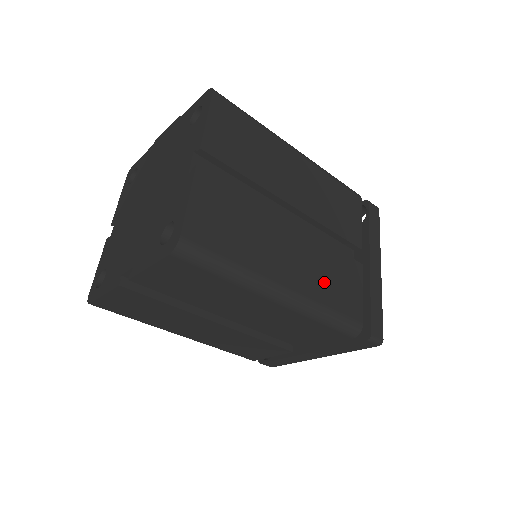
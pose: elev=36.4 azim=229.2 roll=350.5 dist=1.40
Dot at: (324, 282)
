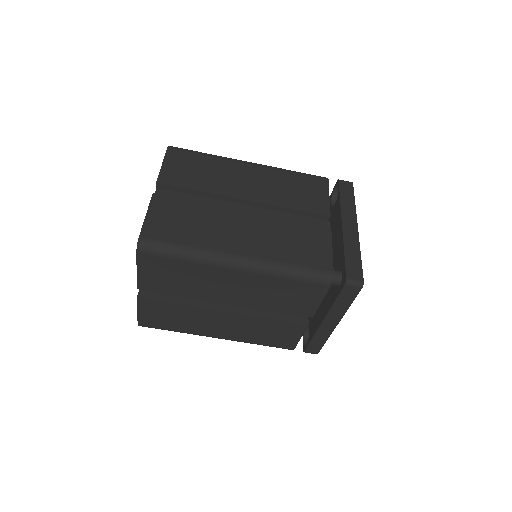
Dot at: (283, 246)
